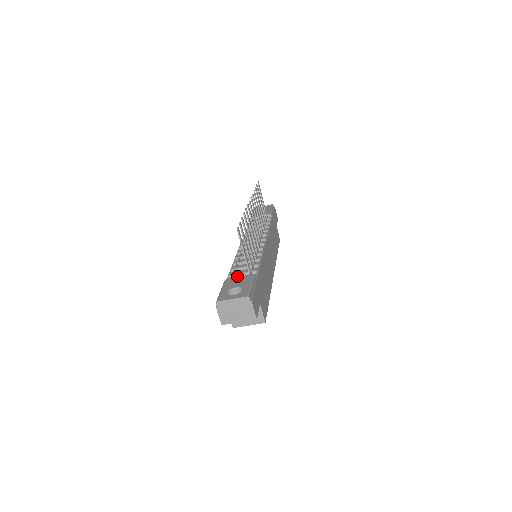
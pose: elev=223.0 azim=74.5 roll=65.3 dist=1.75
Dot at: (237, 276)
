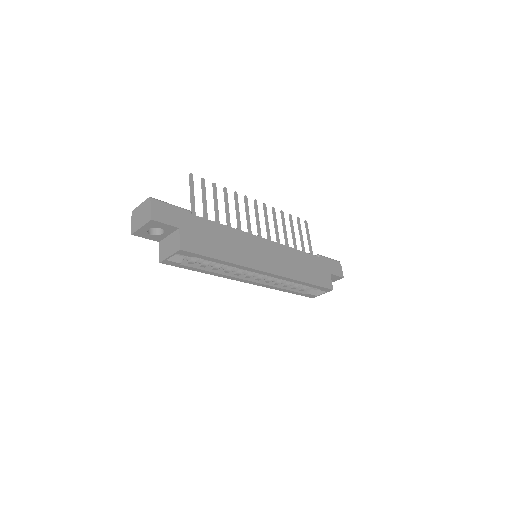
Dot at: occluded
